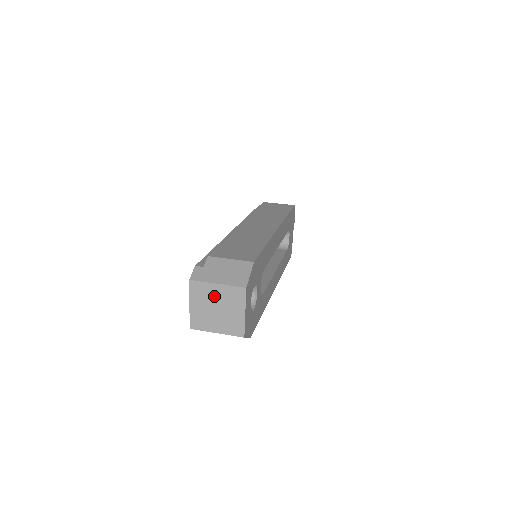
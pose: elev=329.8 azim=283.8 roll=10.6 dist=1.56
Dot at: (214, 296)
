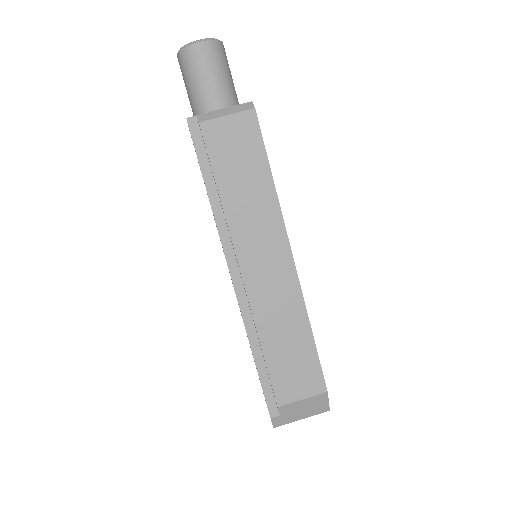
Dot at: occluded
